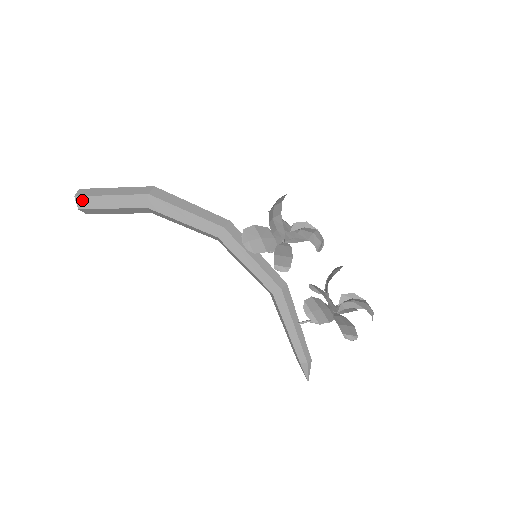
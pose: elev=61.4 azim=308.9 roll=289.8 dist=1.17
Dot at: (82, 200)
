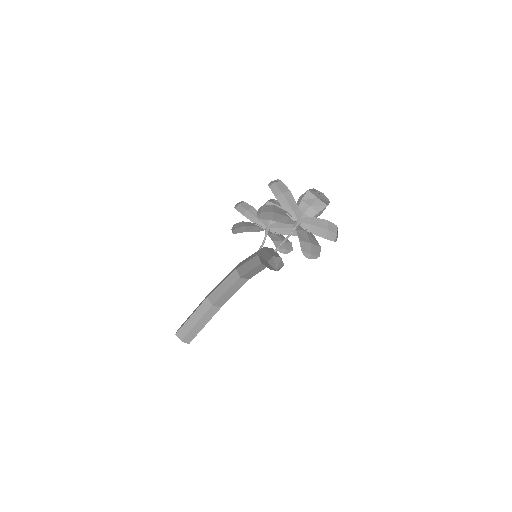
Dot at: (179, 328)
